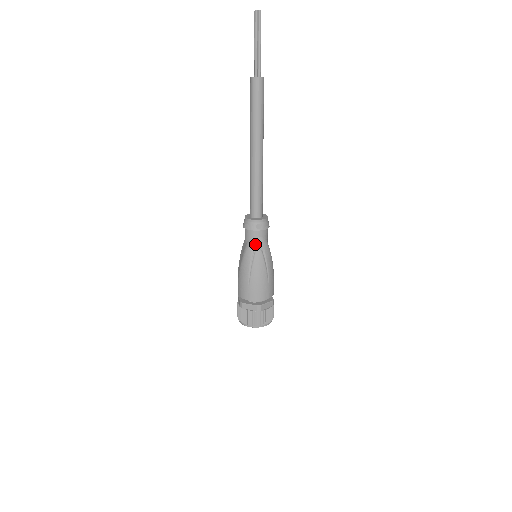
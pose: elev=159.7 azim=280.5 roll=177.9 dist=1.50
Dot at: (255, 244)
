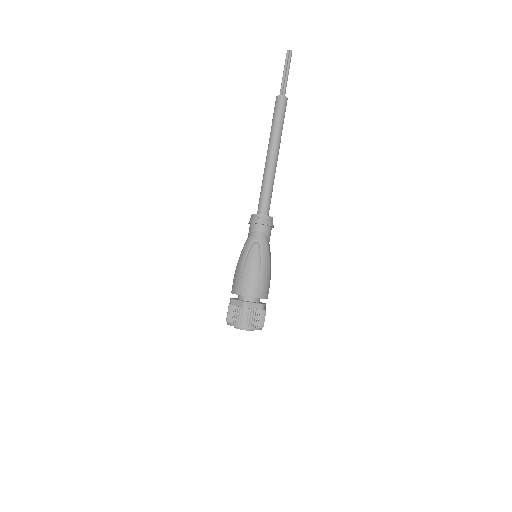
Dot at: (254, 237)
